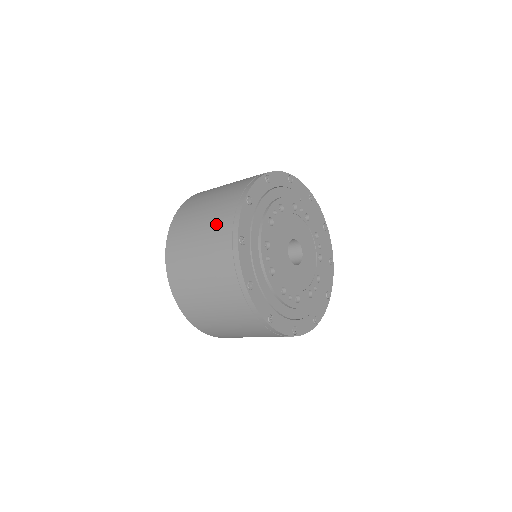
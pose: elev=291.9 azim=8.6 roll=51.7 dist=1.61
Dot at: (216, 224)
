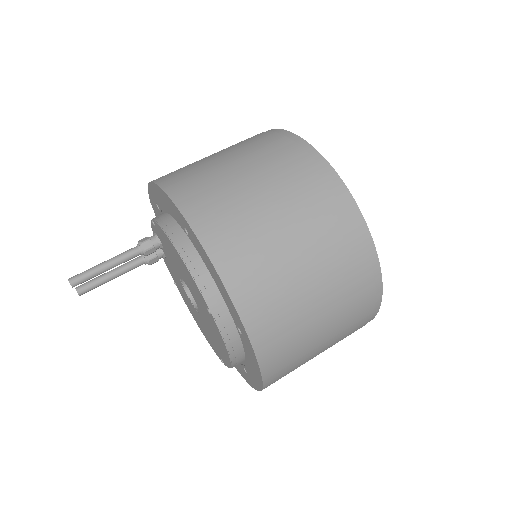
Dot at: (284, 170)
